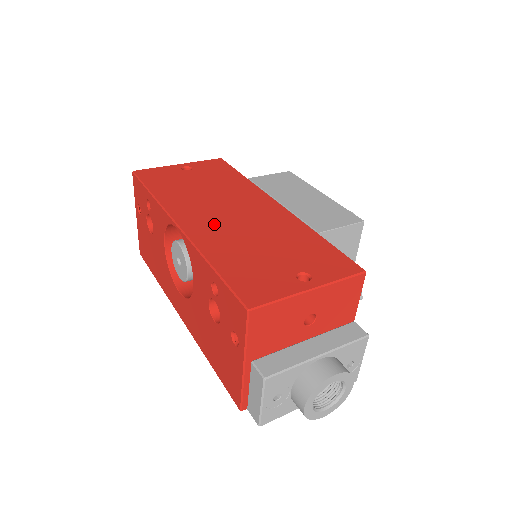
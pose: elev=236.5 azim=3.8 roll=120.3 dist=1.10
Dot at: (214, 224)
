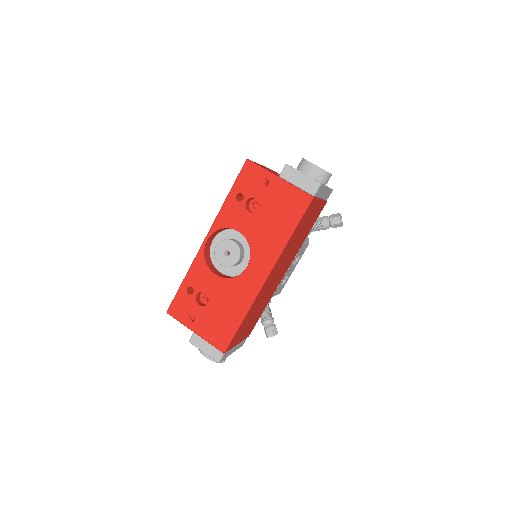
Dot at: occluded
